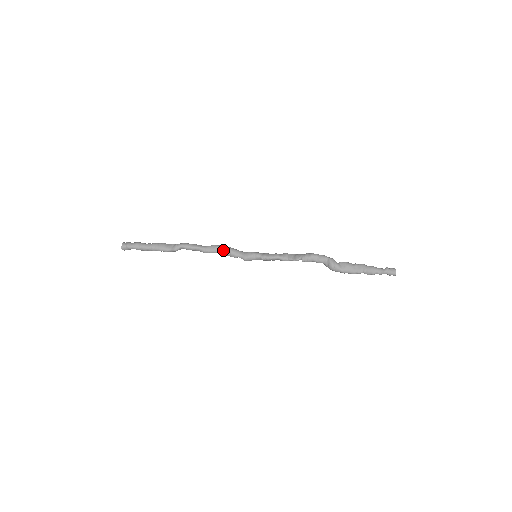
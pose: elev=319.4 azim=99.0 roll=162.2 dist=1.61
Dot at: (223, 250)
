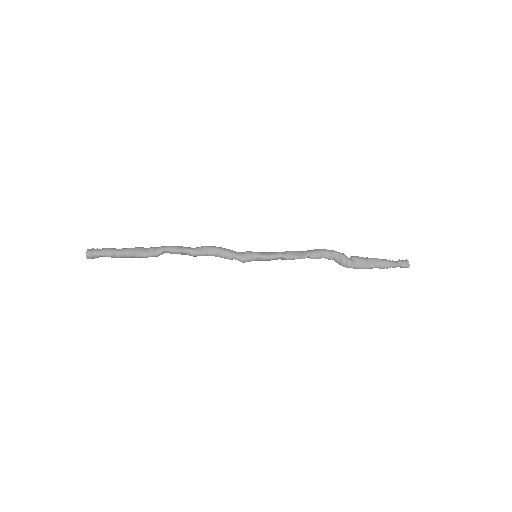
Dot at: (216, 251)
